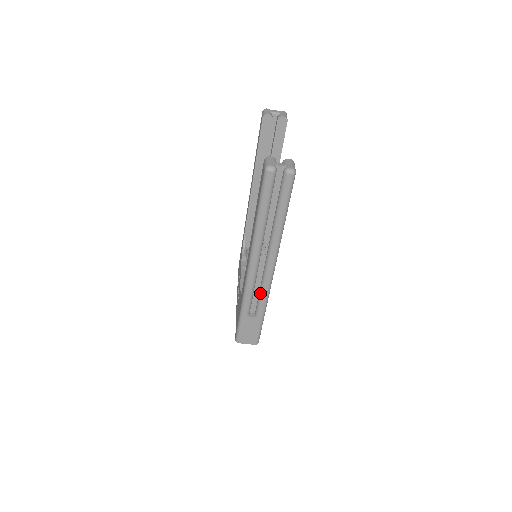
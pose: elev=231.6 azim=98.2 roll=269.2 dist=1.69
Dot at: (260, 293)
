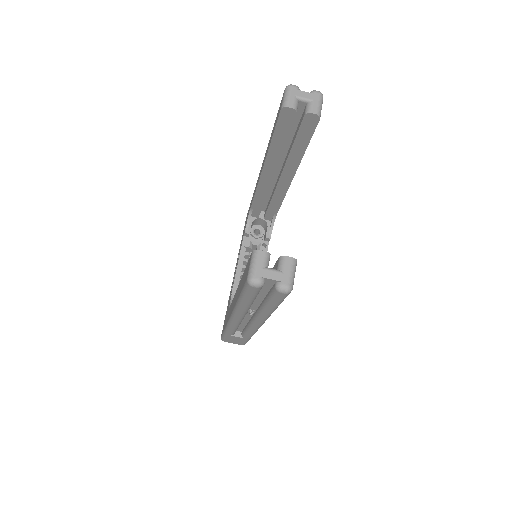
Dot at: (246, 330)
